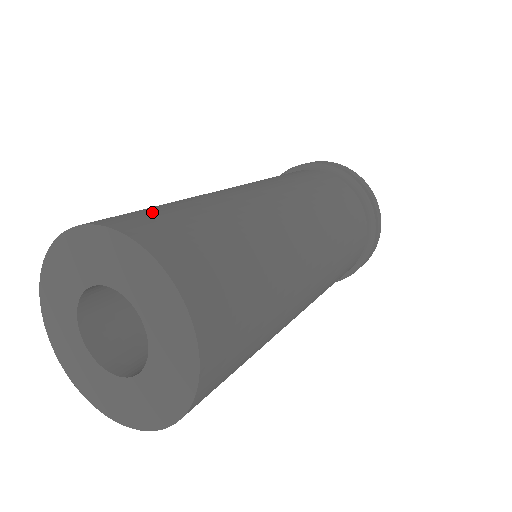
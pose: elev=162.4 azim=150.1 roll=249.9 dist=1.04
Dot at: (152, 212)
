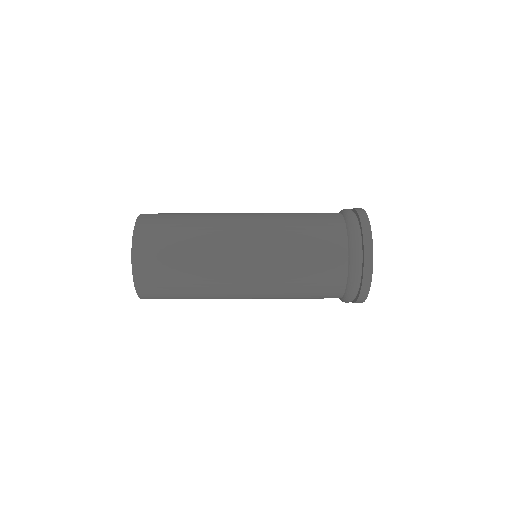
Dot at: (164, 220)
